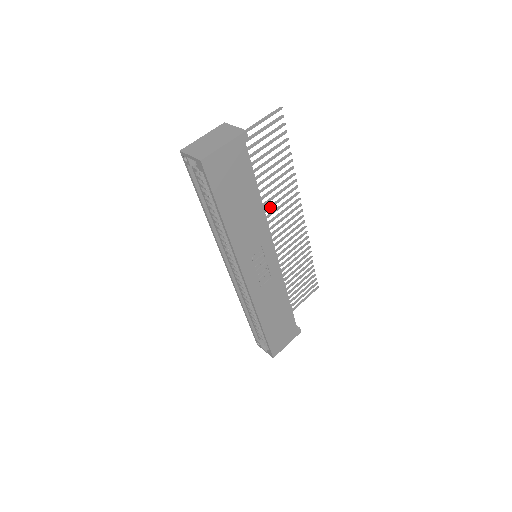
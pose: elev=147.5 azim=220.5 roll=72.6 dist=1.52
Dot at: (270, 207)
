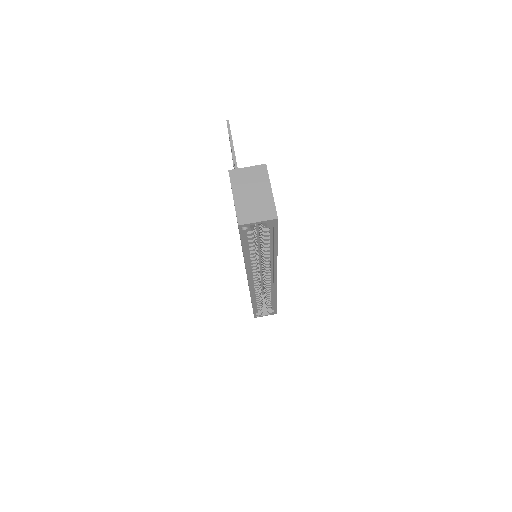
Dot at: occluded
